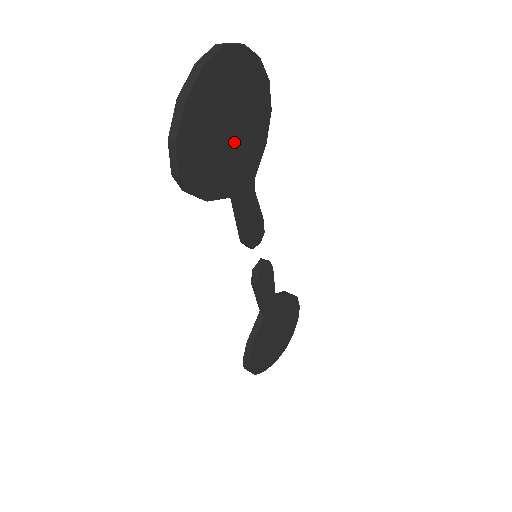
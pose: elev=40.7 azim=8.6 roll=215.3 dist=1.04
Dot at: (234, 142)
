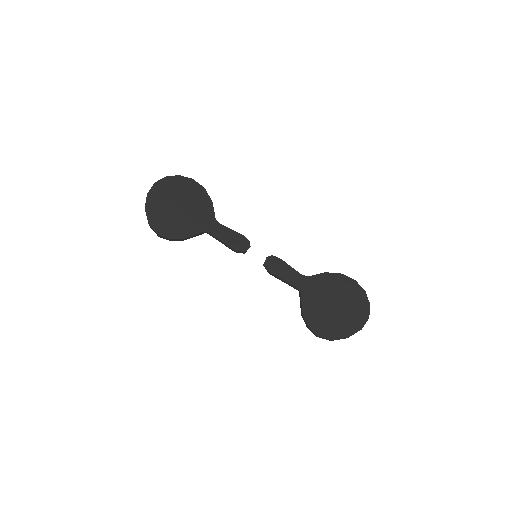
Dot at: (186, 210)
